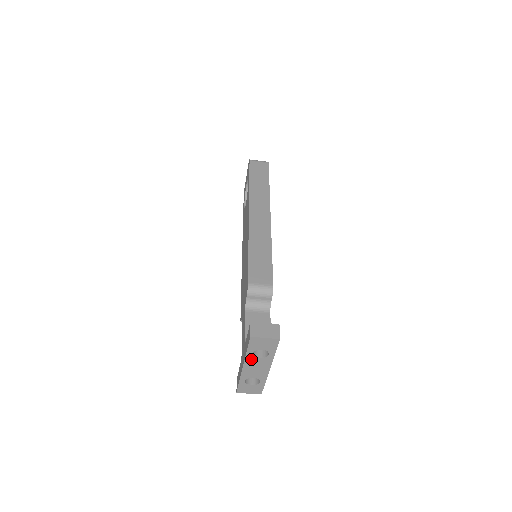
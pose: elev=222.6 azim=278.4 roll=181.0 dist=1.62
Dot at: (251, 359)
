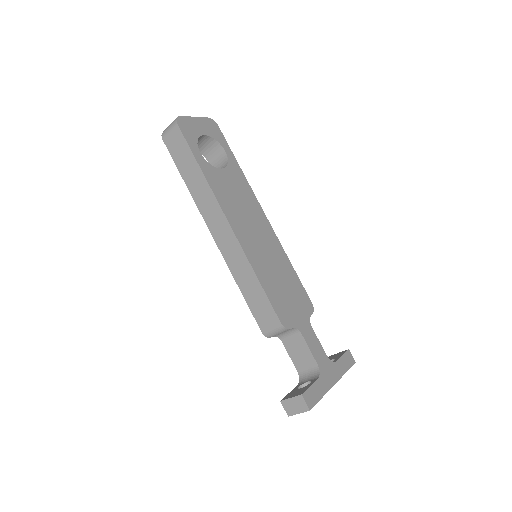
Dot at: occluded
